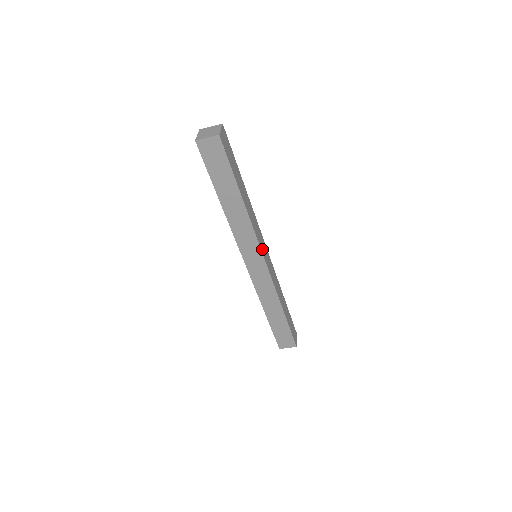
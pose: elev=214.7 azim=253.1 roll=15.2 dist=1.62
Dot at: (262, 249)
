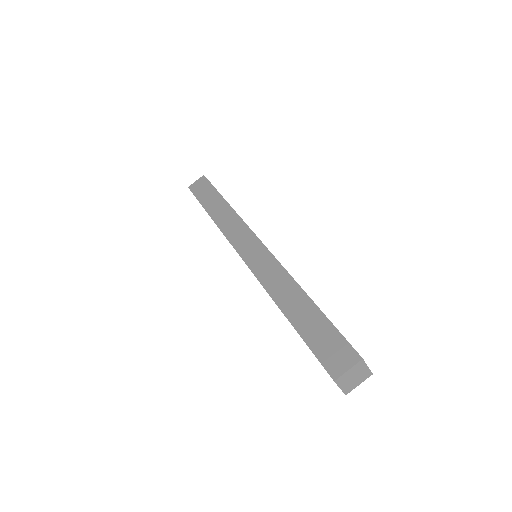
Dot at: occluded
